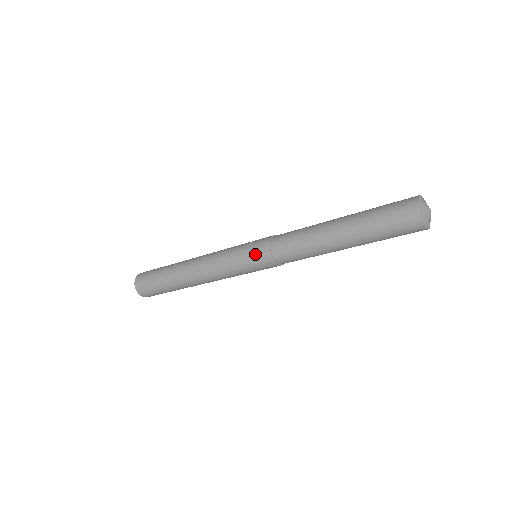
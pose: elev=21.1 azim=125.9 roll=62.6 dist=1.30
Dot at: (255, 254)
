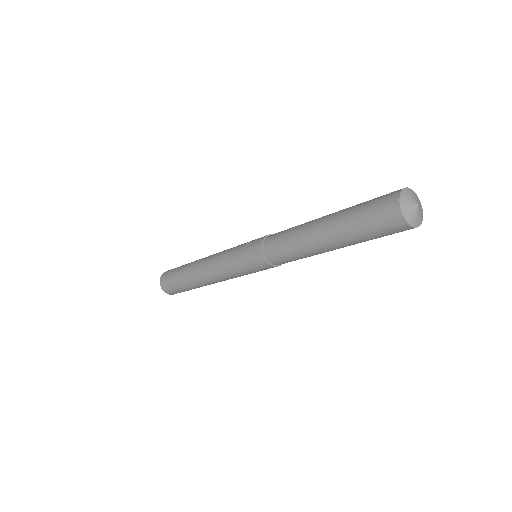
Dot at: (250, 250)
